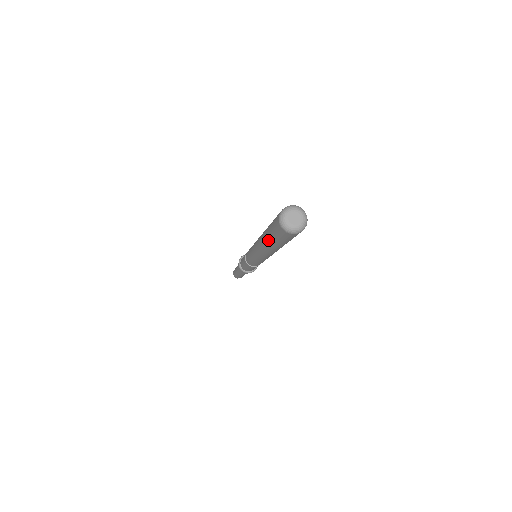
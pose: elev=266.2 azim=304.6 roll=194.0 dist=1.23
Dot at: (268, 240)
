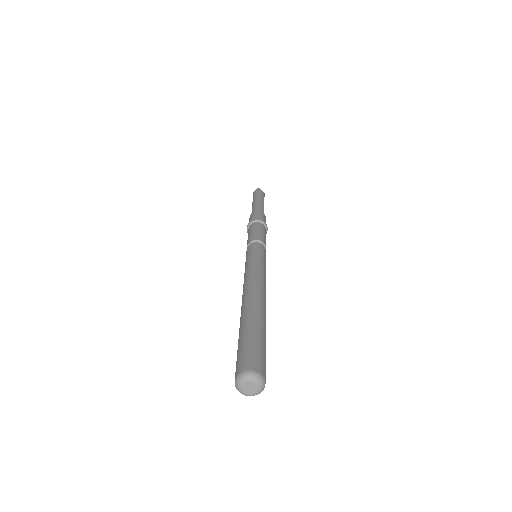
Dot at: occluded
